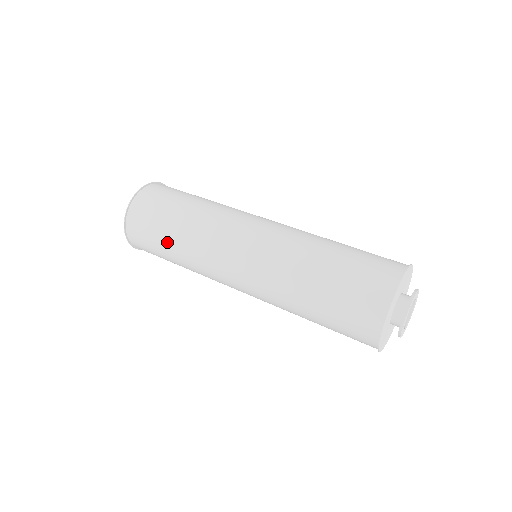
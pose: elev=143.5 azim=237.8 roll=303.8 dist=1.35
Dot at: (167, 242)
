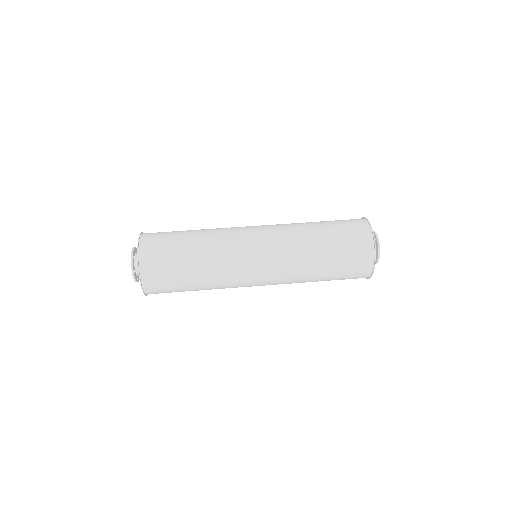
Dot at: (189, 271)
